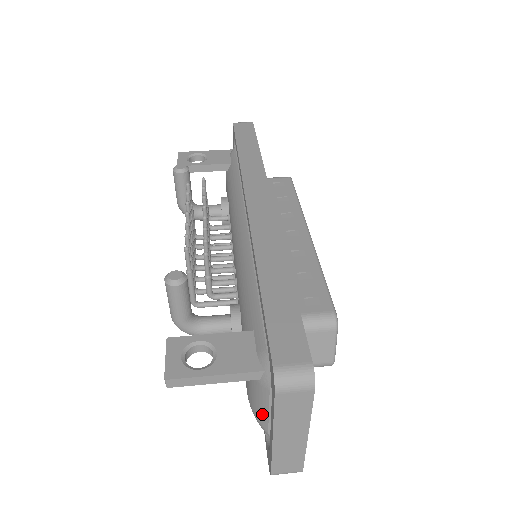
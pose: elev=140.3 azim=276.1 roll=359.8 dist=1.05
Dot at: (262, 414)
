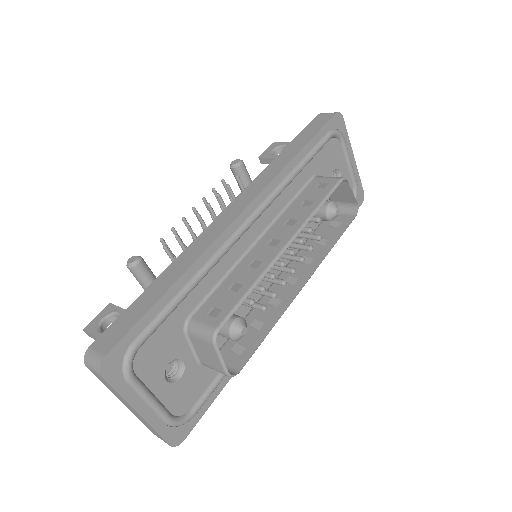
Dot at: occluded
